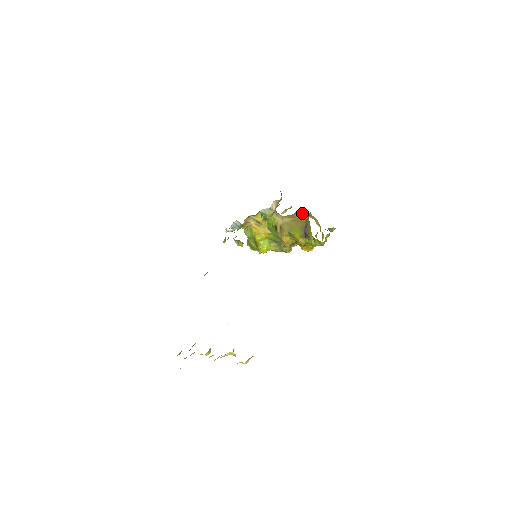
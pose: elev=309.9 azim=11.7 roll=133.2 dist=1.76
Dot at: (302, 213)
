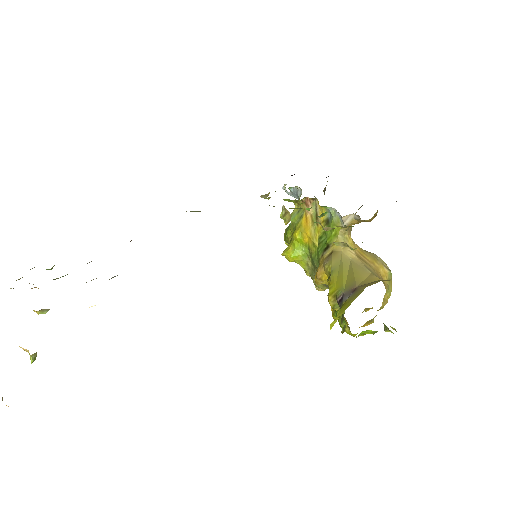
Dot at: (381, 265)
